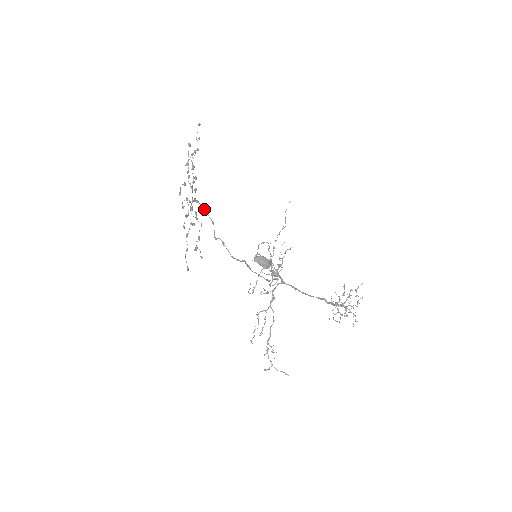
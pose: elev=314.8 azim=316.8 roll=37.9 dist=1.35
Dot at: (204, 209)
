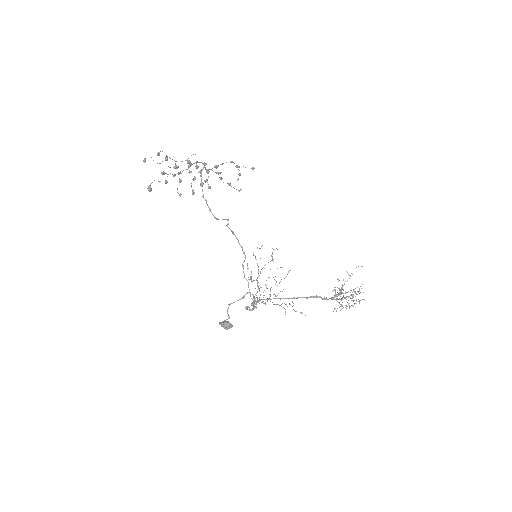
Dot at: occluded
